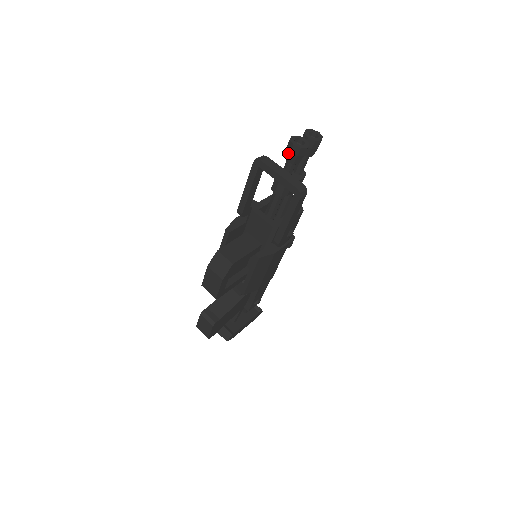
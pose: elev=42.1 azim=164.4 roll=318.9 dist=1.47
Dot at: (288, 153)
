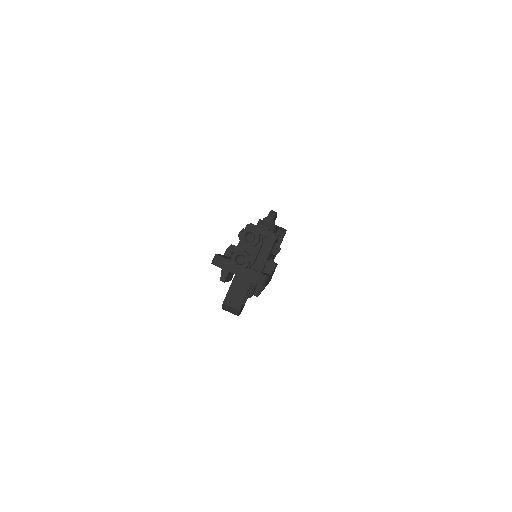
Dot at: occluded
